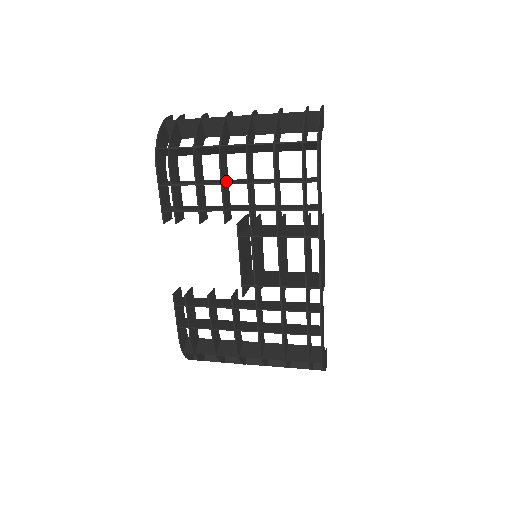
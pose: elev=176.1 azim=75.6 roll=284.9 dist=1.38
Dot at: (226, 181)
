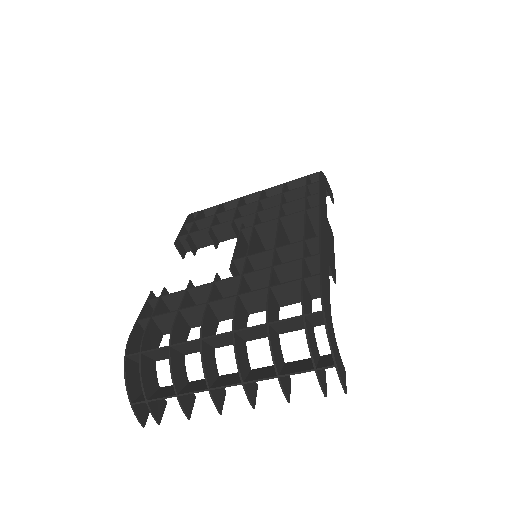
Dot at: (242, 214)
